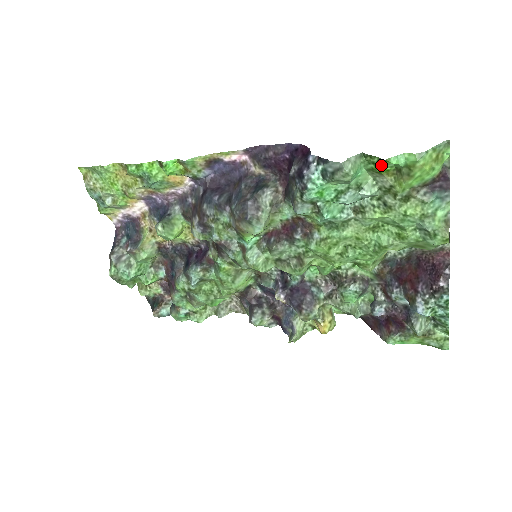
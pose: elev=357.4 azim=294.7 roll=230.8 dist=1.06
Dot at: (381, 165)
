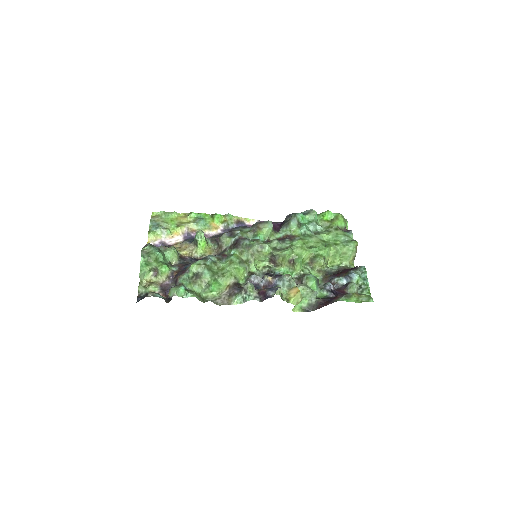
Dot at: (326, 214)
